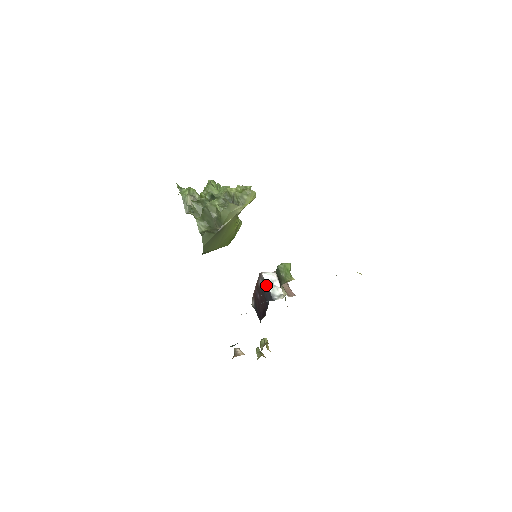
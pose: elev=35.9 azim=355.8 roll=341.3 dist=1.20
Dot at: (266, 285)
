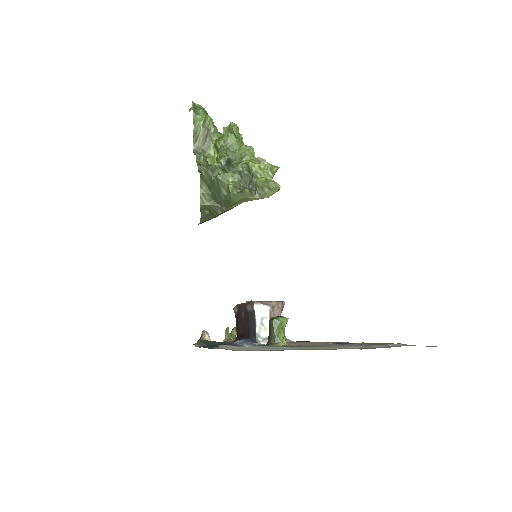
Dot at: (254, 318)
